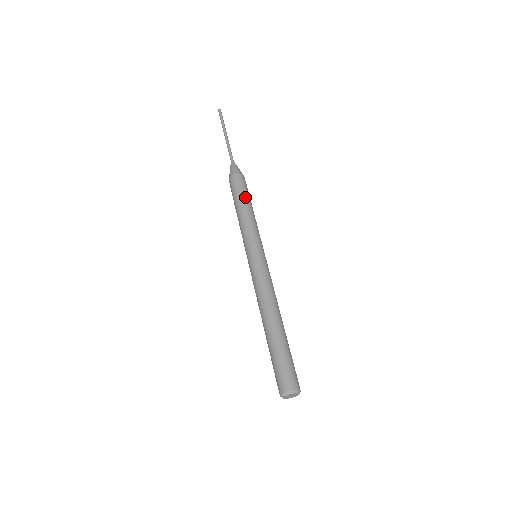
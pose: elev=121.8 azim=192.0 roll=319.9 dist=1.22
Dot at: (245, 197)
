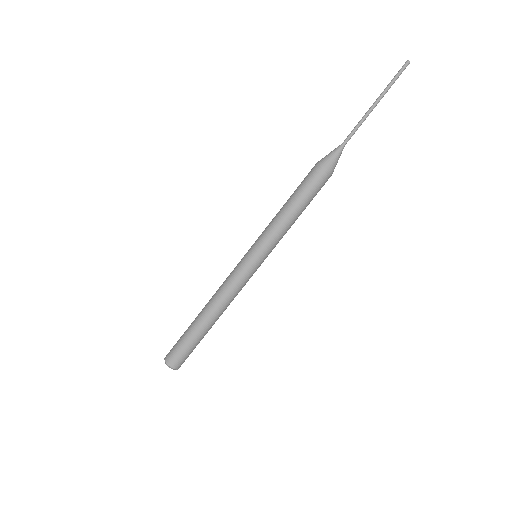
Dot at: (298, 195)
